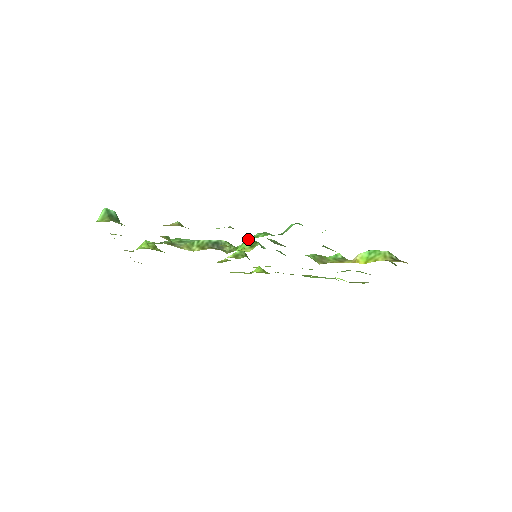
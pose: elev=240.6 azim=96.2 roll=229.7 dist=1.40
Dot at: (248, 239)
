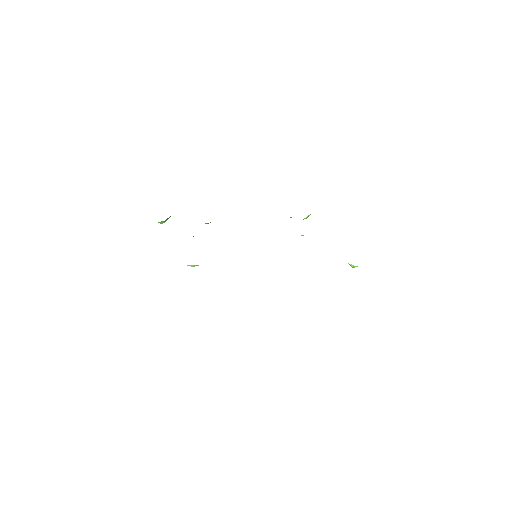
Dot at: occluded
